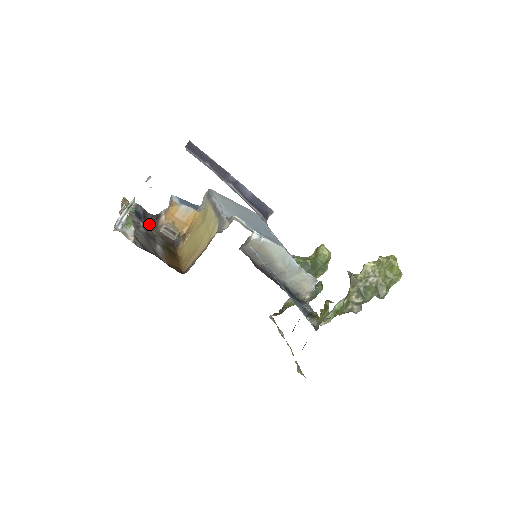
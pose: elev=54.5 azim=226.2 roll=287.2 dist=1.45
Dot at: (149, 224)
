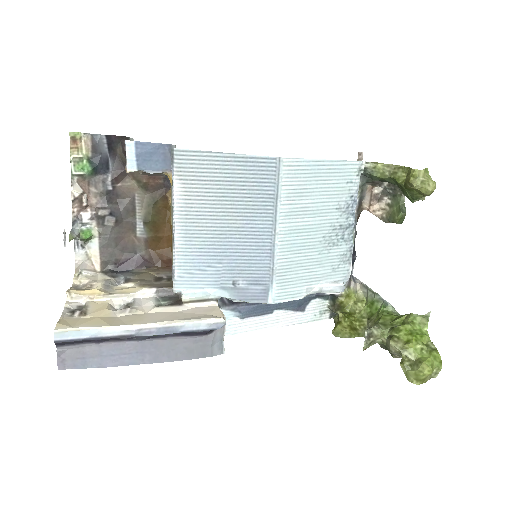
Dot at: (123, 163)
